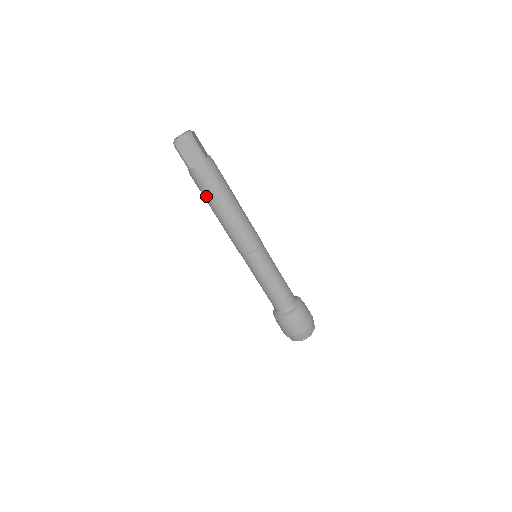
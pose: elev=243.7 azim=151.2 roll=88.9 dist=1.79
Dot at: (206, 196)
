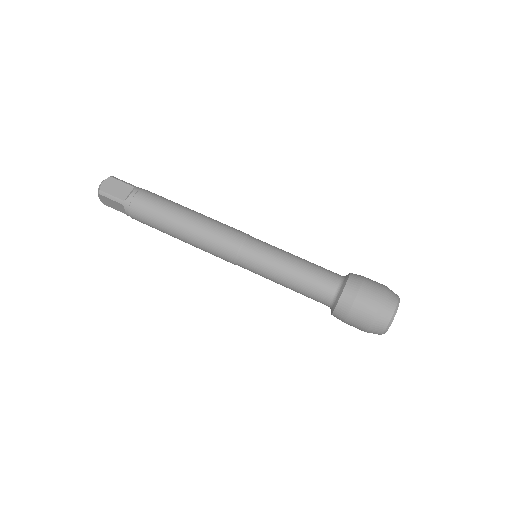
Dot at: (156, 217)
